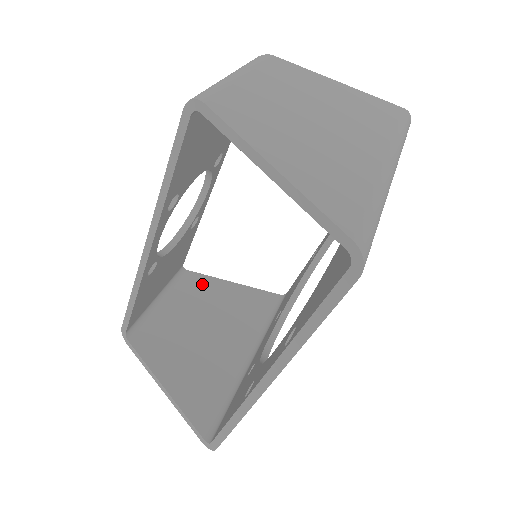
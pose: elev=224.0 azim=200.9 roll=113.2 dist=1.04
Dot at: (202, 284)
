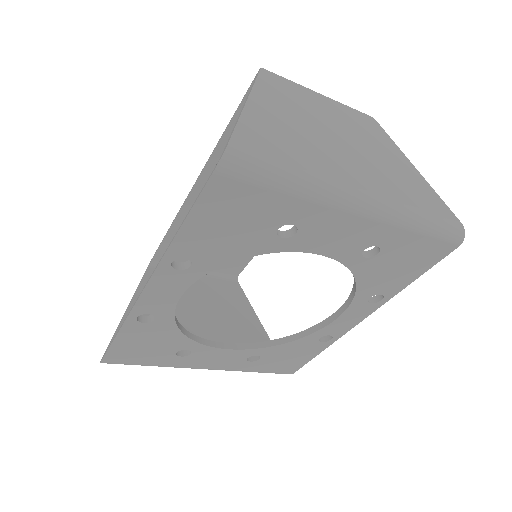
Dot at: (236, 298)
